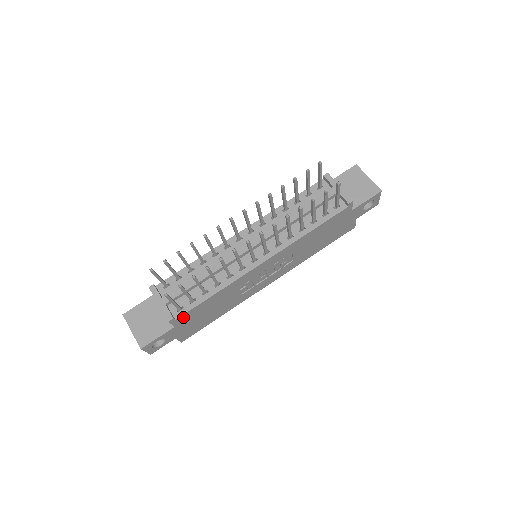
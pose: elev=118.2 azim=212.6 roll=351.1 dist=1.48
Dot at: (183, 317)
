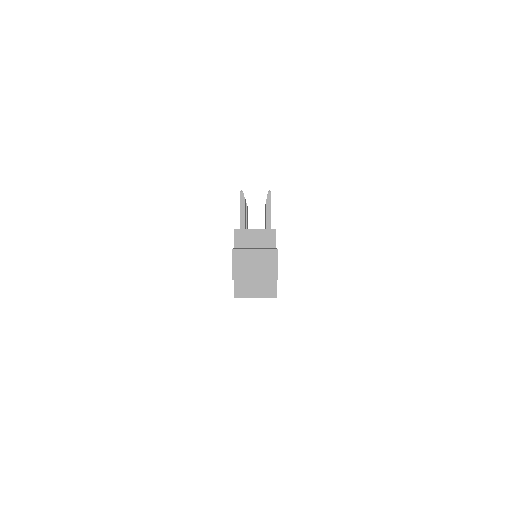
Dot at: occluded
